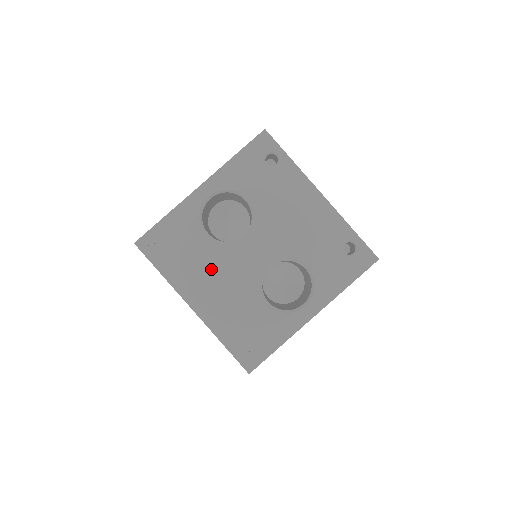
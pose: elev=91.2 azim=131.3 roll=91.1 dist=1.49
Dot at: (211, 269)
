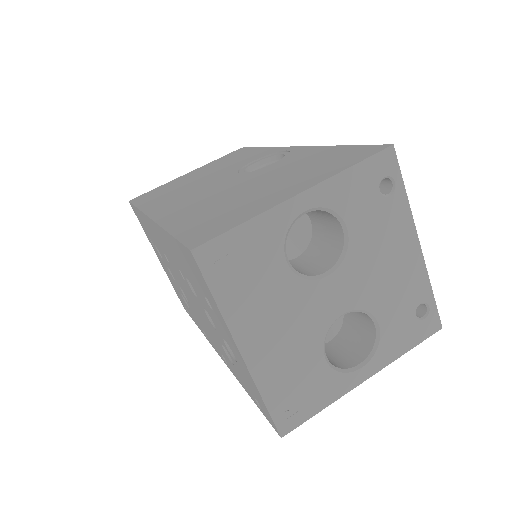
Dot at: (279, 307)
